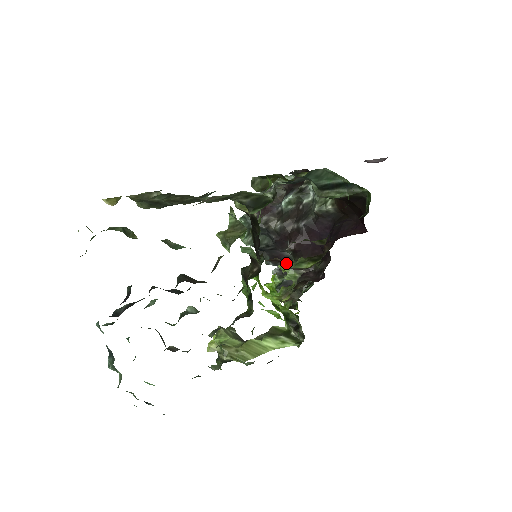
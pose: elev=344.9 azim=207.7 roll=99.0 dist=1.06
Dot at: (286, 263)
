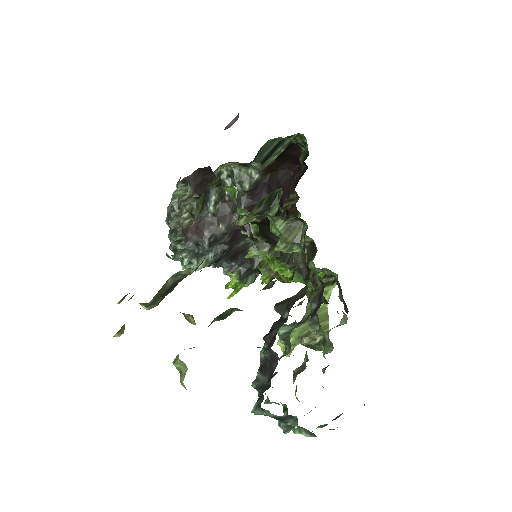
Dot at: (244, 251)
